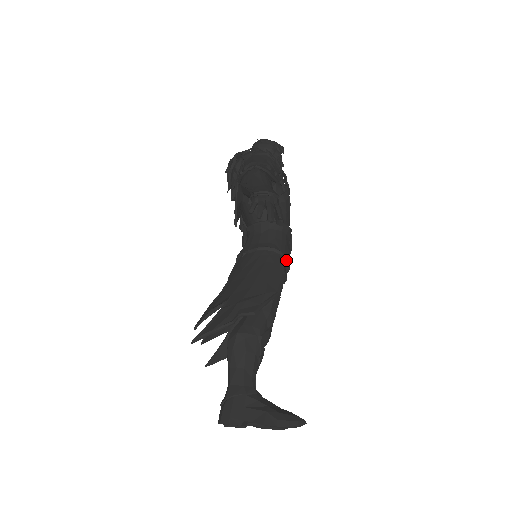
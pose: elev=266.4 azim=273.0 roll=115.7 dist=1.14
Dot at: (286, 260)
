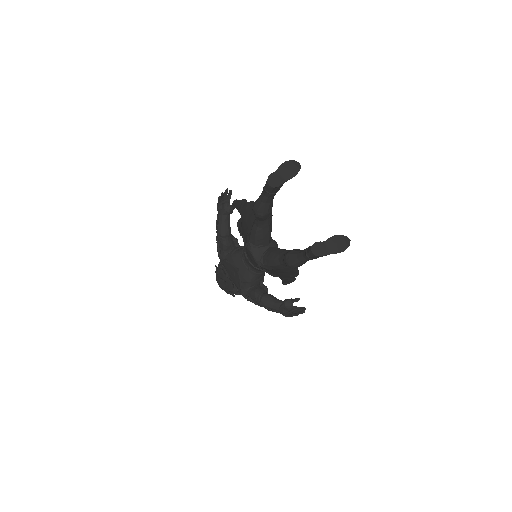
Dot at: occluded
